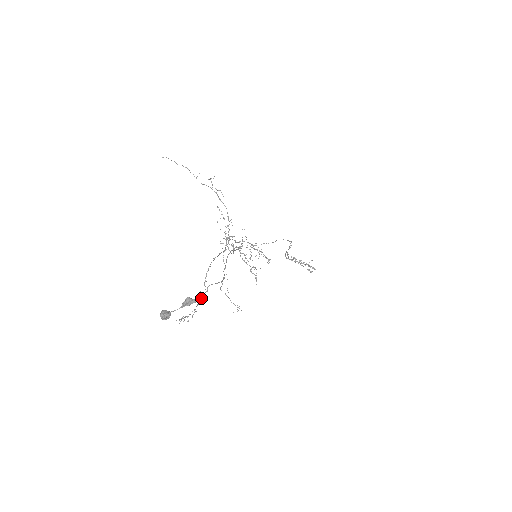
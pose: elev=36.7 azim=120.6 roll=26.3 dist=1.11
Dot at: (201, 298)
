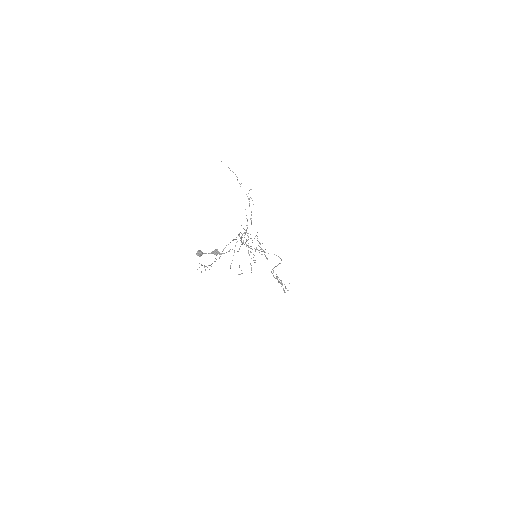
Dot at: (215, 261)
